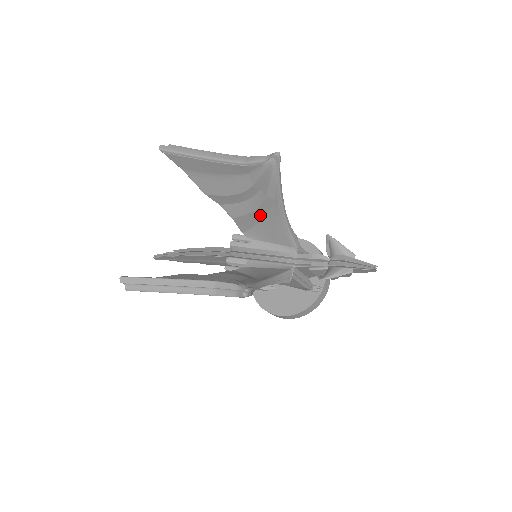
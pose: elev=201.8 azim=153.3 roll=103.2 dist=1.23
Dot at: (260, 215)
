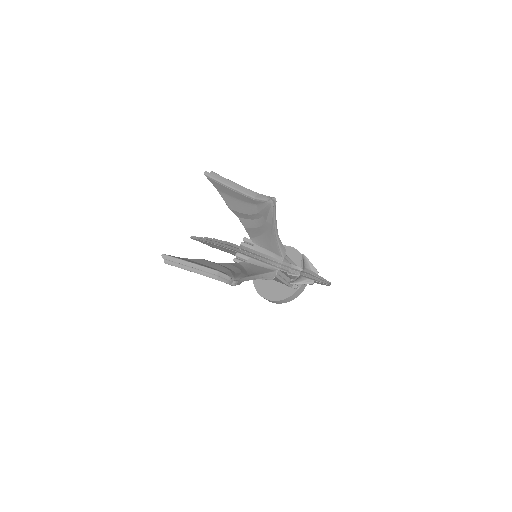
Dot at: (262, 231)
